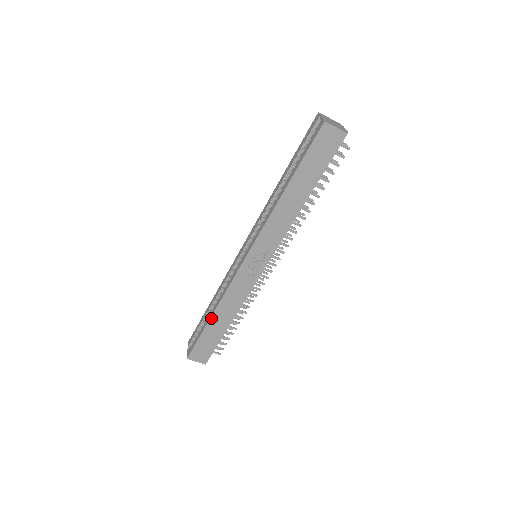
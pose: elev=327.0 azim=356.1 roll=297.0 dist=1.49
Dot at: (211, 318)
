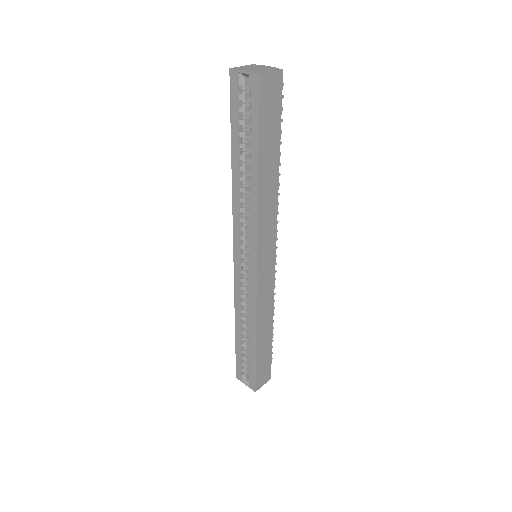
Dot at: (256, 343)
